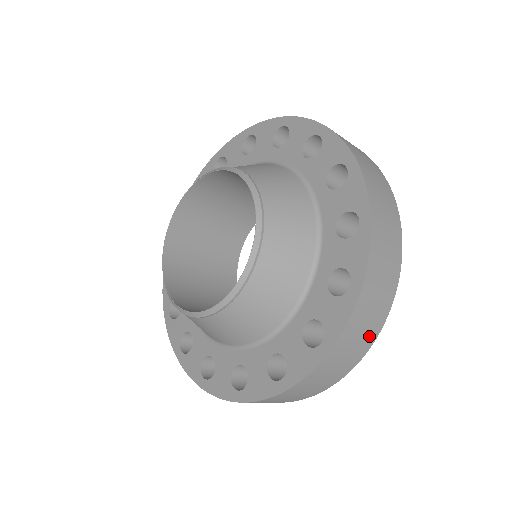
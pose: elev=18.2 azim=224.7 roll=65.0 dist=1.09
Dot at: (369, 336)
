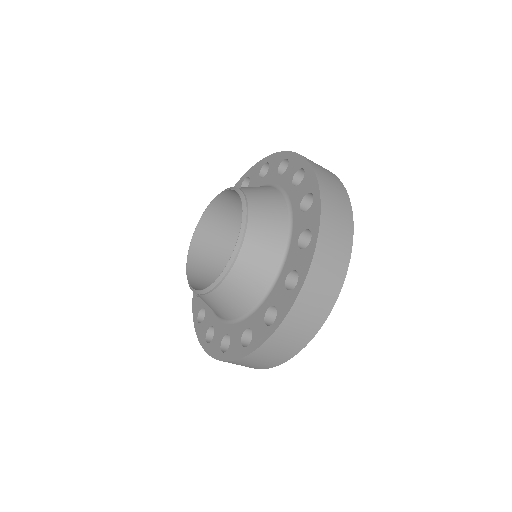
Dot at: (346, 231)
